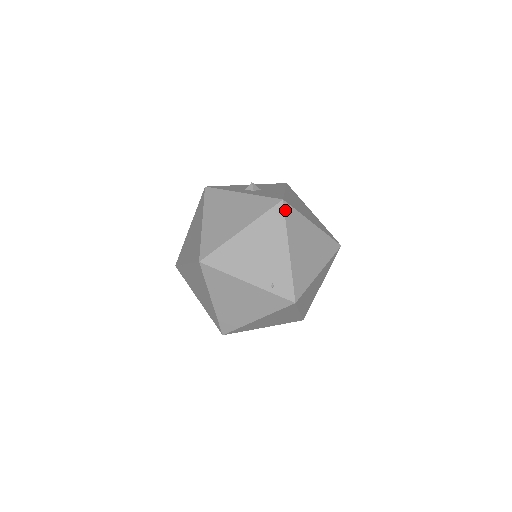
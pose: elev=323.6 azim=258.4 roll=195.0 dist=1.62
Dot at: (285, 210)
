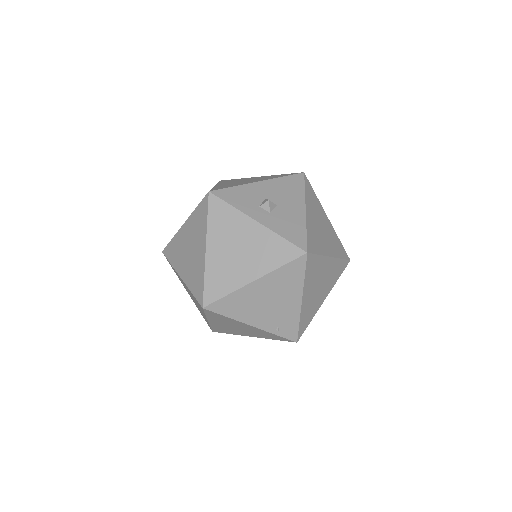
Dot at: (307, 262)
